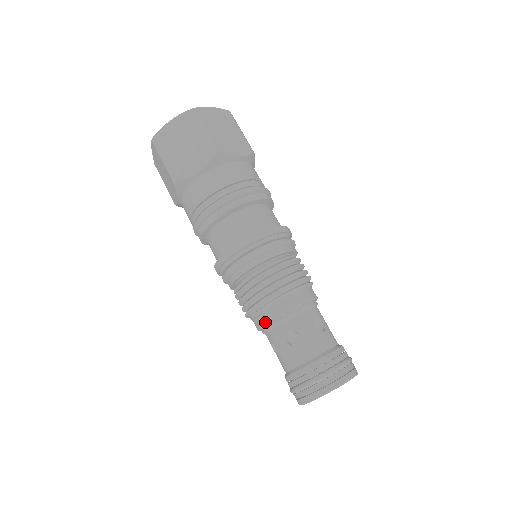
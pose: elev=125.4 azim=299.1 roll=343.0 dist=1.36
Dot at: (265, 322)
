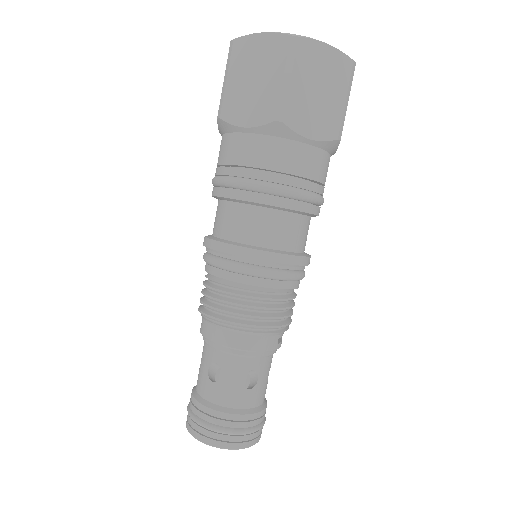
Dot at: (203, 334)
